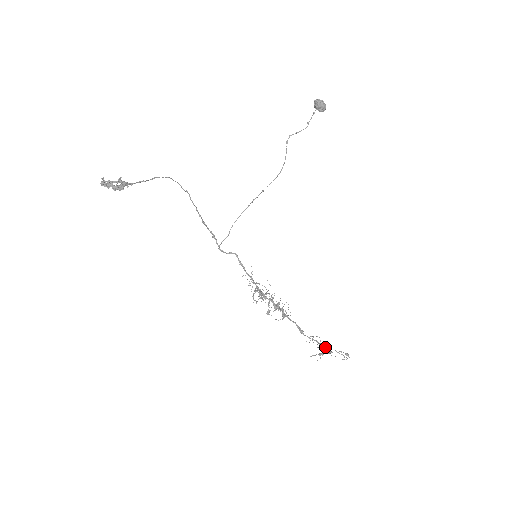
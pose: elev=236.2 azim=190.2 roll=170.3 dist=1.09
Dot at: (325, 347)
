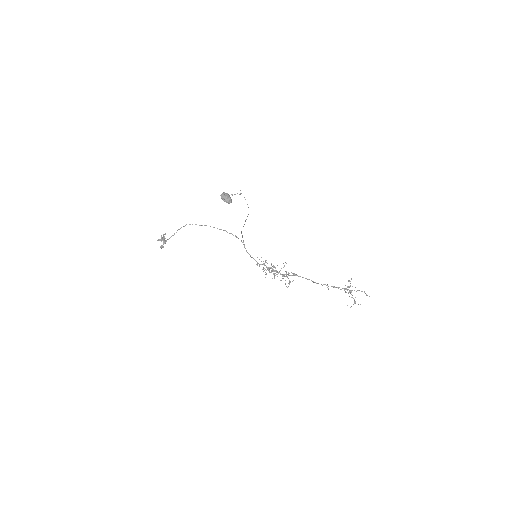
Dot at: occluded
